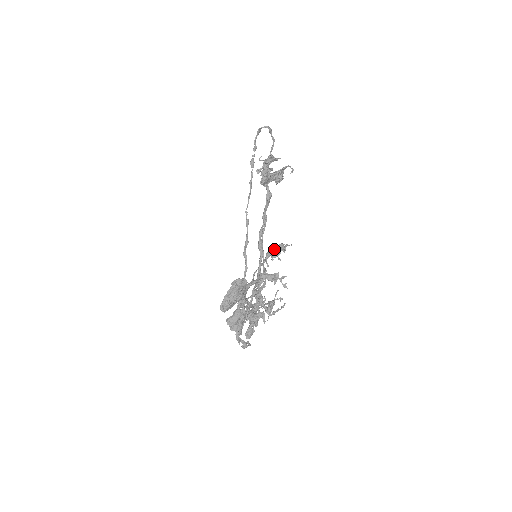
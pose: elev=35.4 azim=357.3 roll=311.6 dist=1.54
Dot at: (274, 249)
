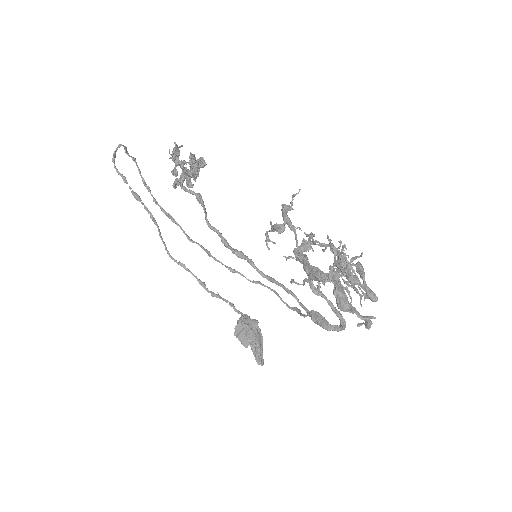
Dot at: (285, 212)
